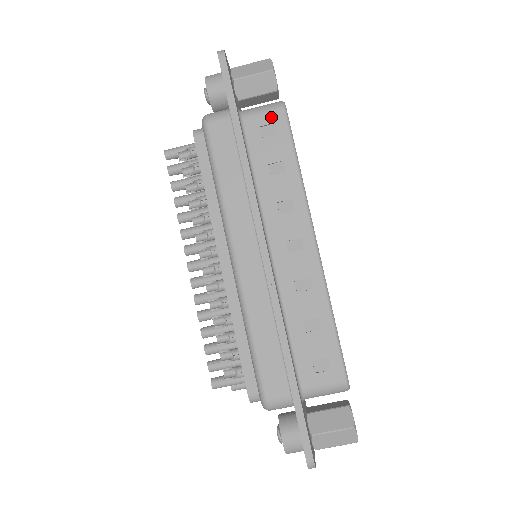
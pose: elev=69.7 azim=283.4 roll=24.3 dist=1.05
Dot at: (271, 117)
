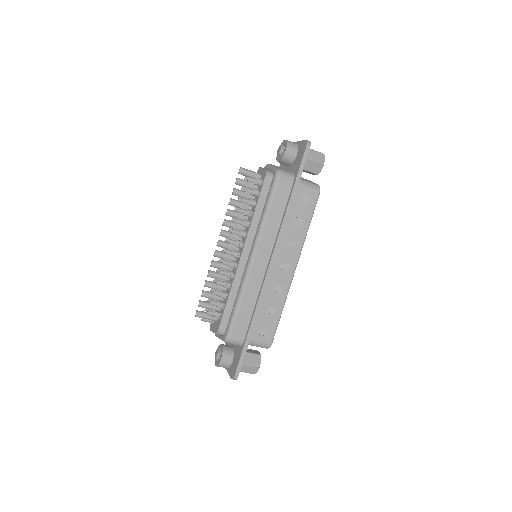
Dot at: (311, 193)
